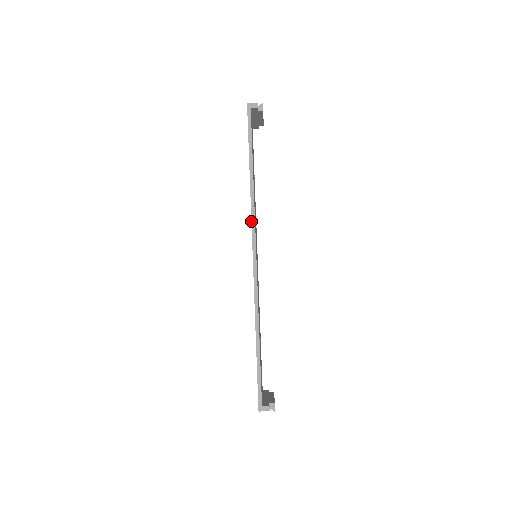
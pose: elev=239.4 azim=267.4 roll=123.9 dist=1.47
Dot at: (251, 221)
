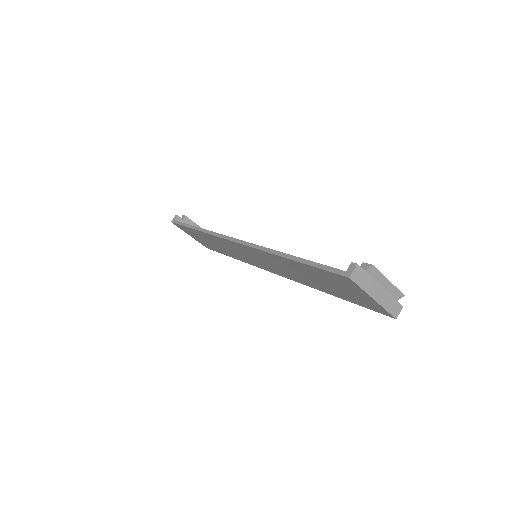
Dot at: occluded
